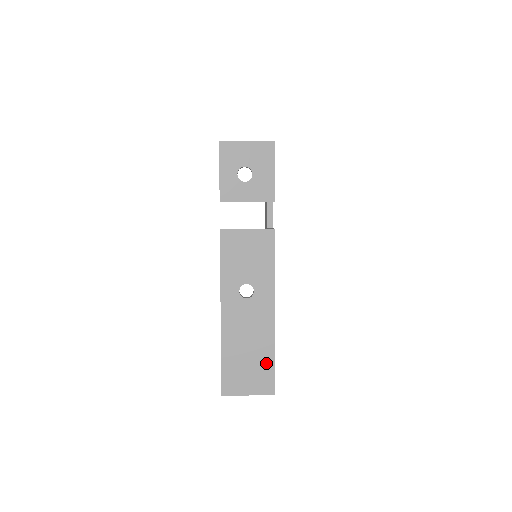
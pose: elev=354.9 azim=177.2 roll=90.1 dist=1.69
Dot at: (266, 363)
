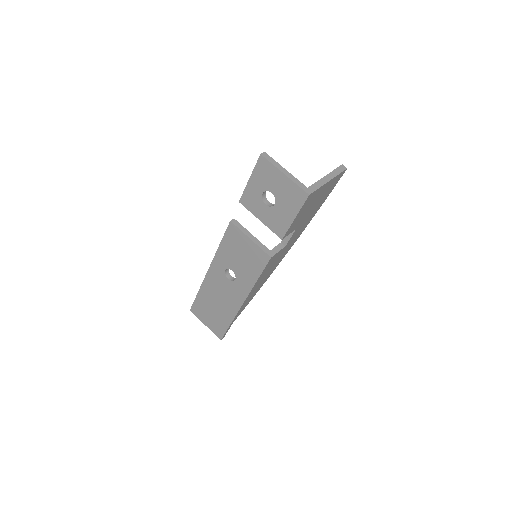
Dot at: (223, 322)
